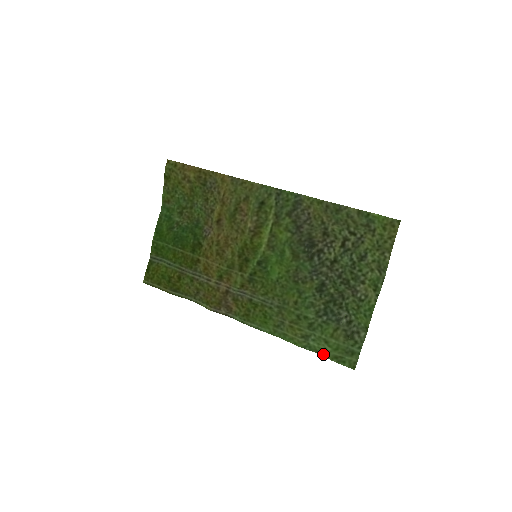
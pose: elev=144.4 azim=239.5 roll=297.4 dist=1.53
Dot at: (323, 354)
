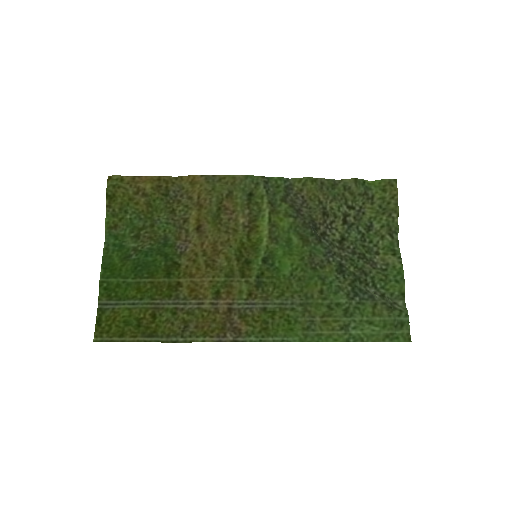
Dot at: (369, 341)
